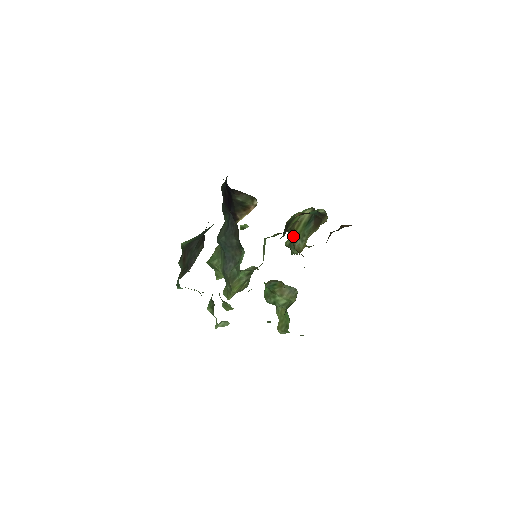
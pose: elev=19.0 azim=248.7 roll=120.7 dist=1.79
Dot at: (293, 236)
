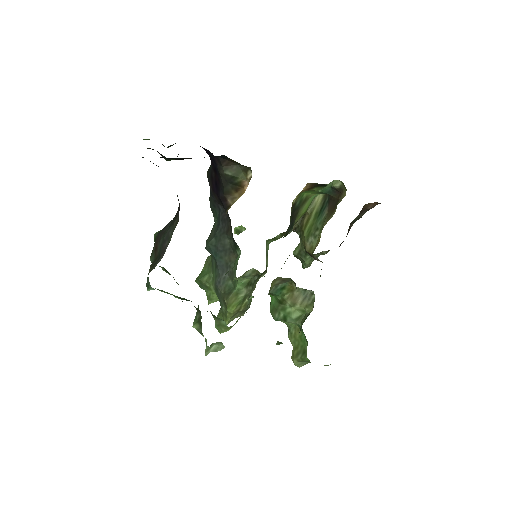
Dot at: (303, 235)
